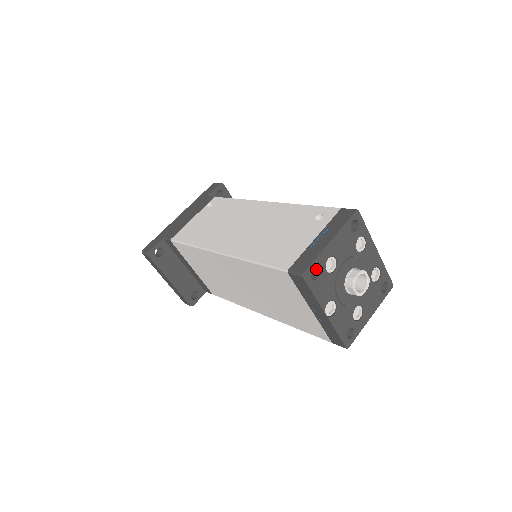
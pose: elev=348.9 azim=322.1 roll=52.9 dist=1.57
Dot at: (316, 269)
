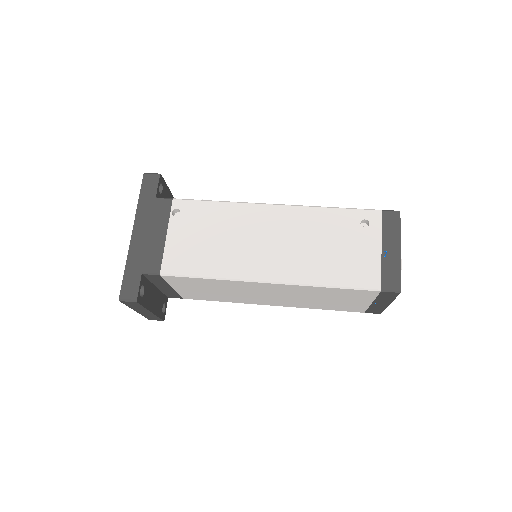
Dot at: occluded
